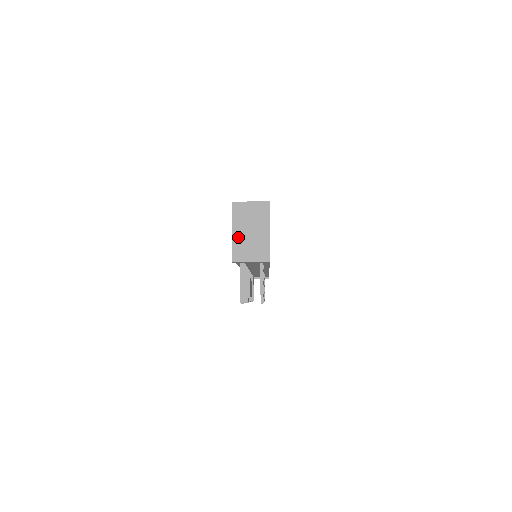
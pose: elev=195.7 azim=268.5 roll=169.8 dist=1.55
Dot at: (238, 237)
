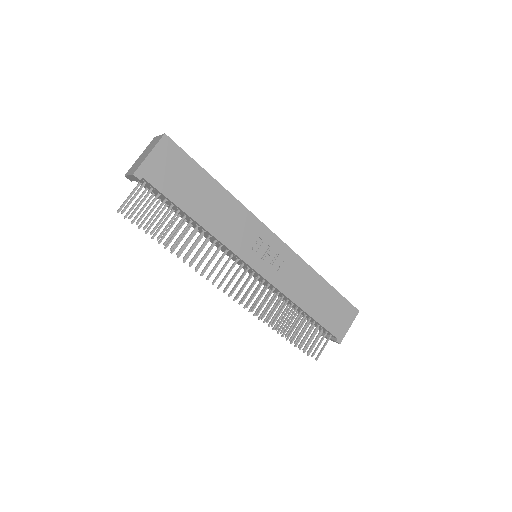
Dot at: (138, 159)
